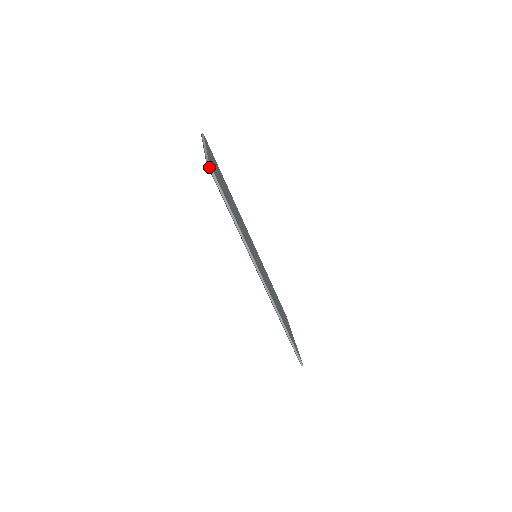
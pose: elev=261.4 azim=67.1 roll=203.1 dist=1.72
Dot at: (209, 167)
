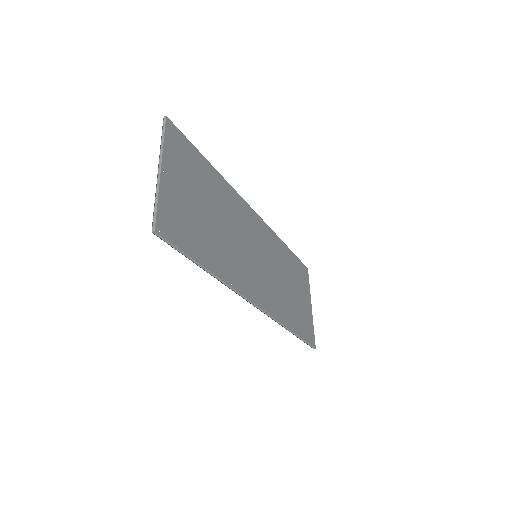
Dot at: (156, 235)
